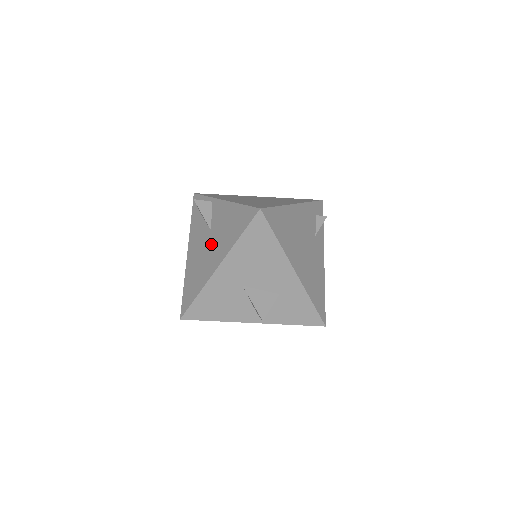
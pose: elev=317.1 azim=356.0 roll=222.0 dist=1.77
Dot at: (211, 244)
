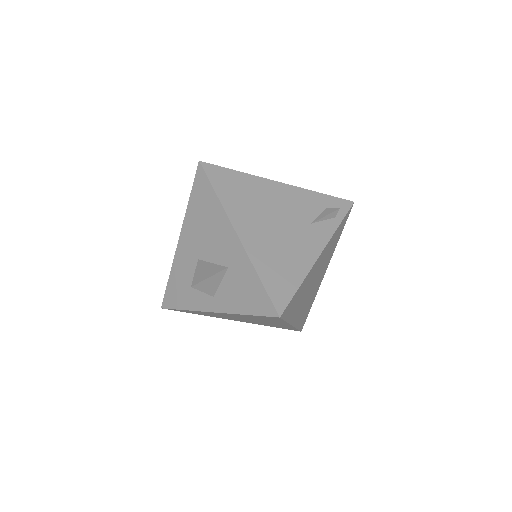
Dot at: occluded
